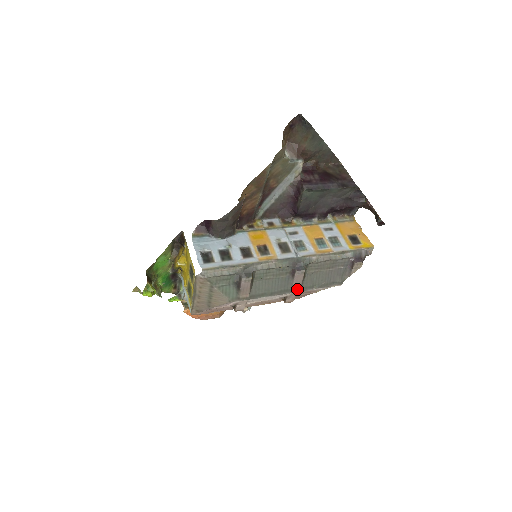
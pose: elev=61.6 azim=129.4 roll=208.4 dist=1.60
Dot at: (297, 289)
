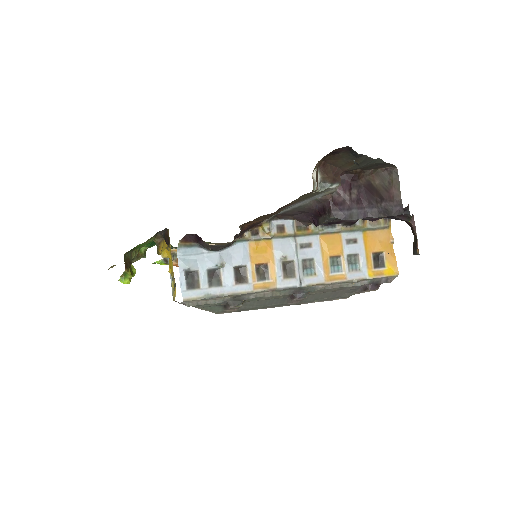
Dot at: (294, 303)
